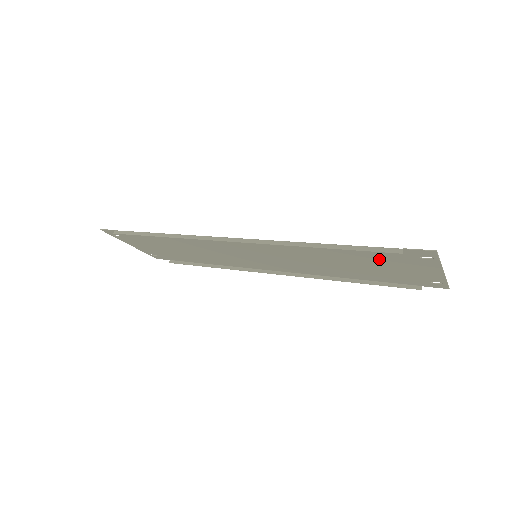
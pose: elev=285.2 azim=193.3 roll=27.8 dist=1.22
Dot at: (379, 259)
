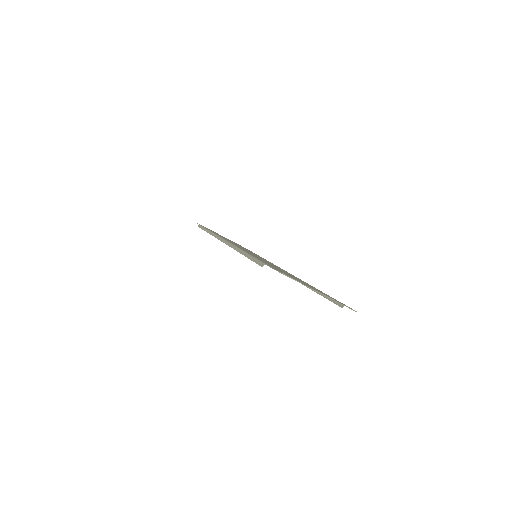
Dot at: occluded
